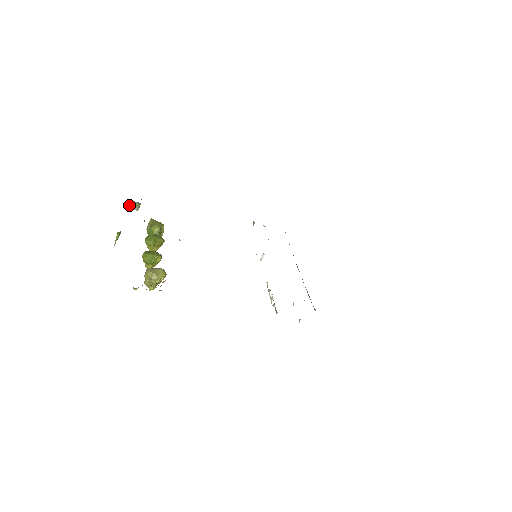
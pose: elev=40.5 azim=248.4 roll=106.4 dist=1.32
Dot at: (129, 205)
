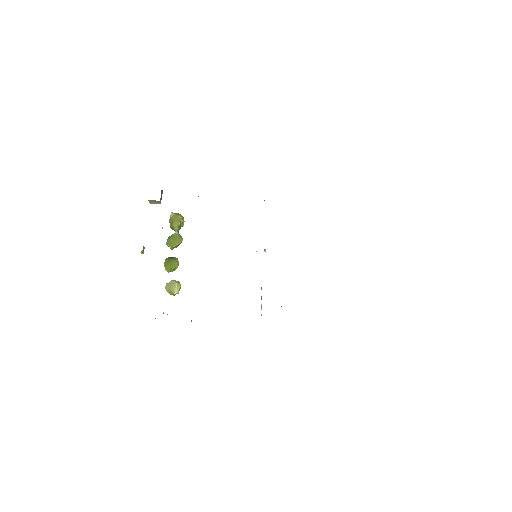
Dot at: (151, 202)
